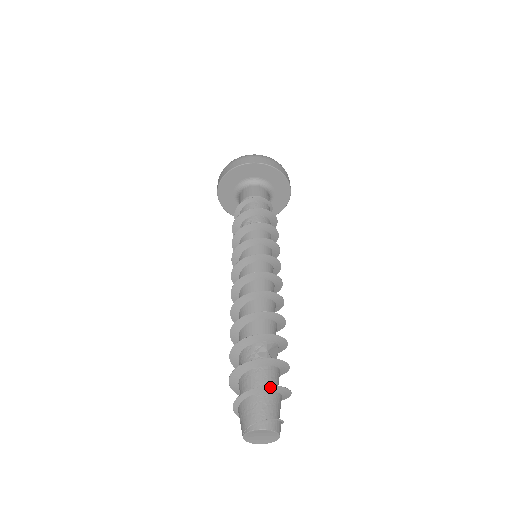
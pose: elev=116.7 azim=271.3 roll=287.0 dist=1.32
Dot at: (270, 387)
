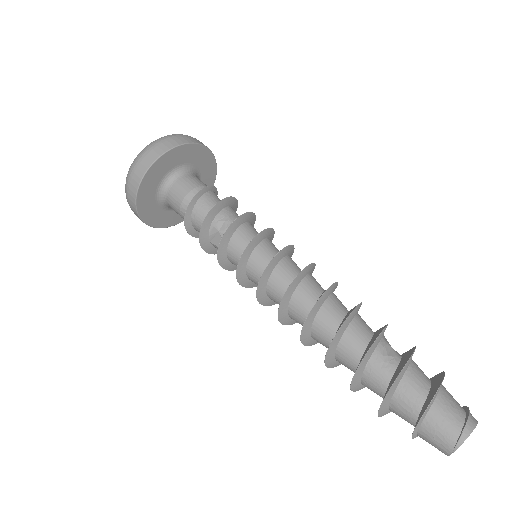
Dot at: occluded
